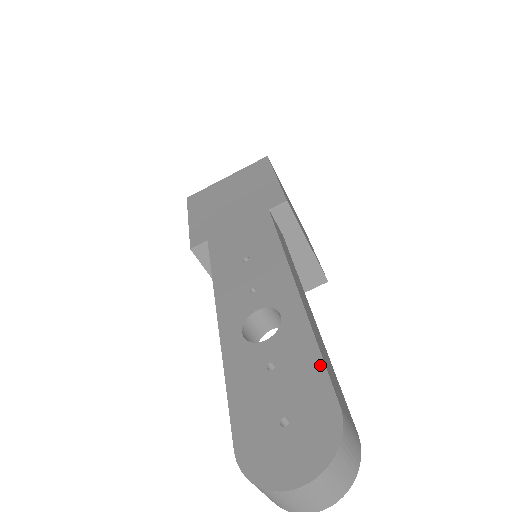
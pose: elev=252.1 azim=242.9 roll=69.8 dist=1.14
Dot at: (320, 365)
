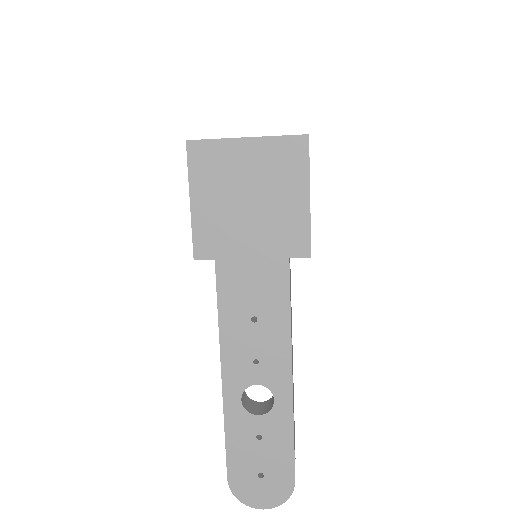
Dot at: (291, 452)
